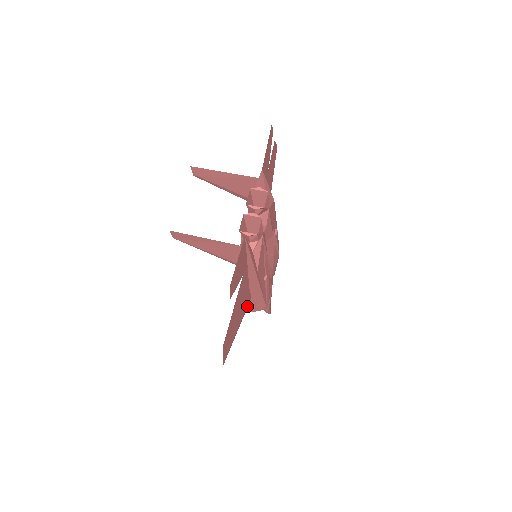
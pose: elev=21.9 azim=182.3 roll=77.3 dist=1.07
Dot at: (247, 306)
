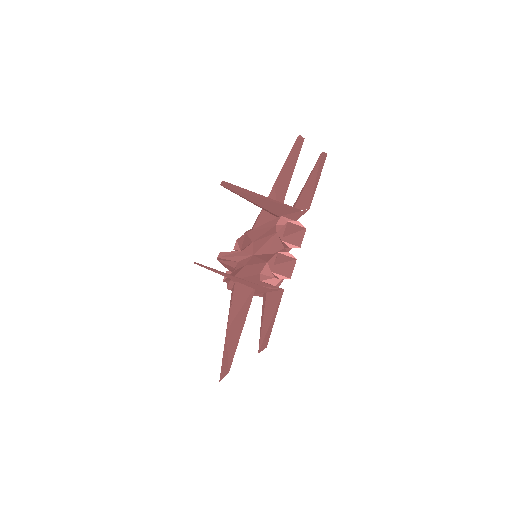
Dot at: occluded
